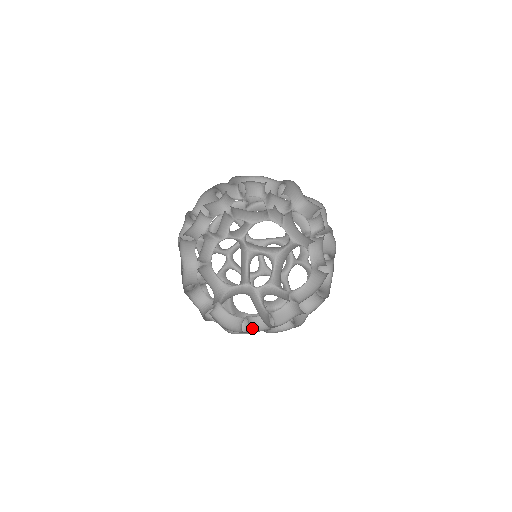
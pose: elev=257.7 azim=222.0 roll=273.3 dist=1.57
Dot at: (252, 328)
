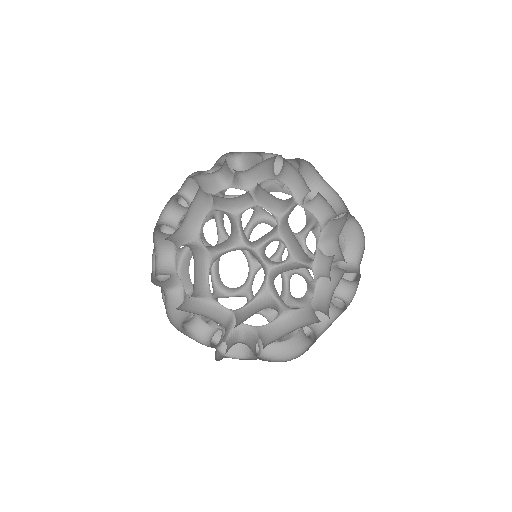
Dot at: (194, 331)
